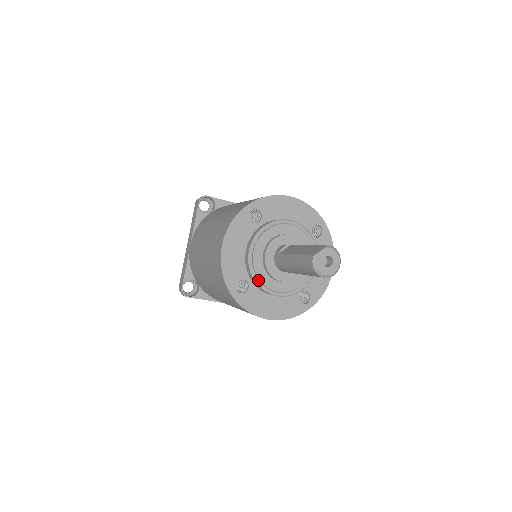
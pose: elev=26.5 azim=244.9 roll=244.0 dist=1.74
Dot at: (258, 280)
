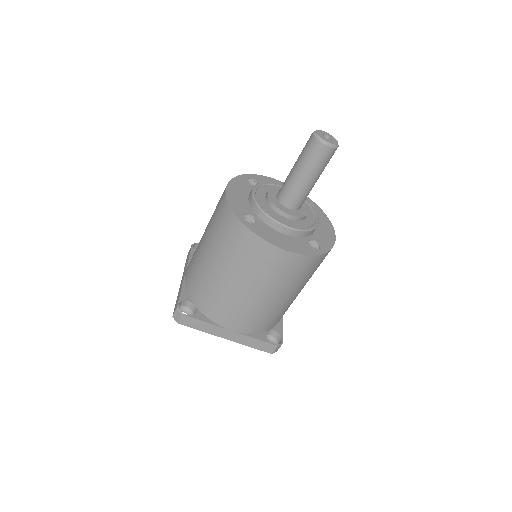
Dot at: (265, 211)
